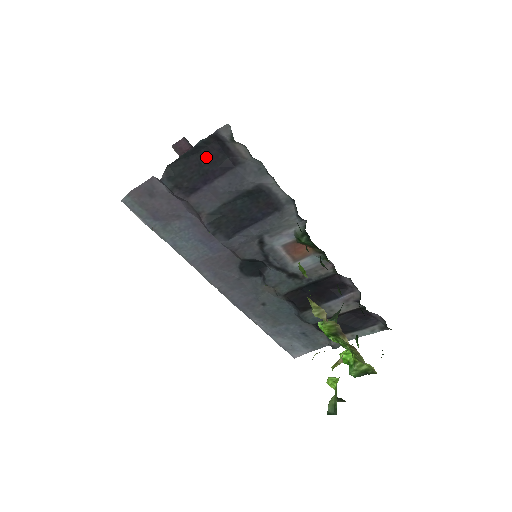
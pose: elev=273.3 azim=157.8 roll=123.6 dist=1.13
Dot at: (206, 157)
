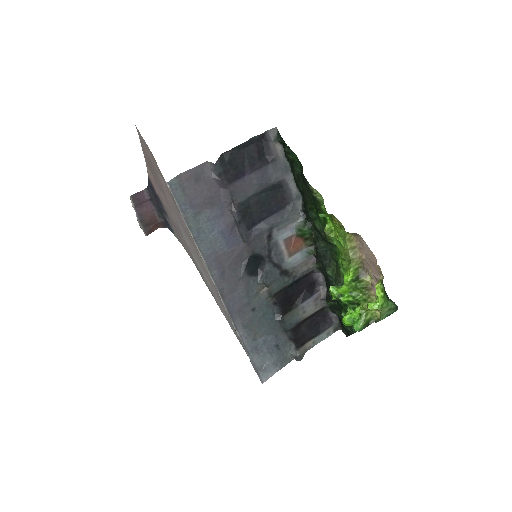
Dot at: (252, 152)
